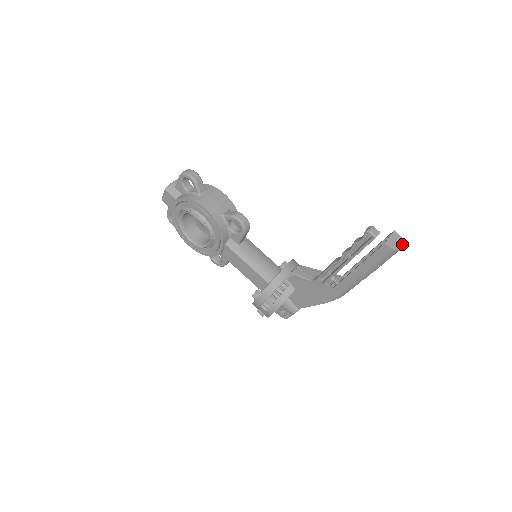
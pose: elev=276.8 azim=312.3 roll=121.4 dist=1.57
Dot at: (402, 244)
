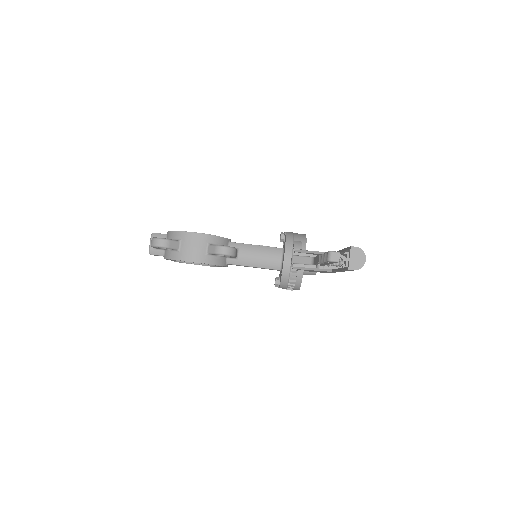
Dot at: (364, 256)
